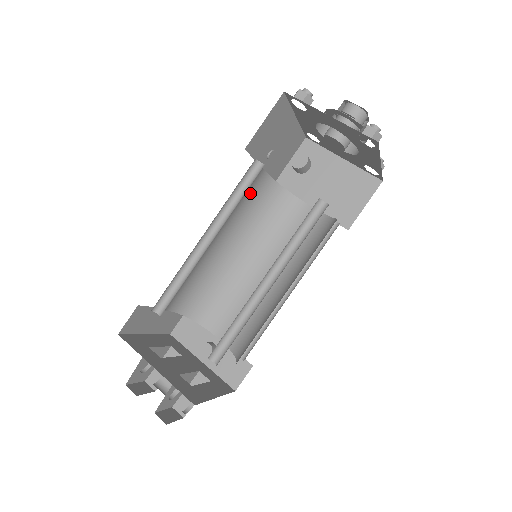
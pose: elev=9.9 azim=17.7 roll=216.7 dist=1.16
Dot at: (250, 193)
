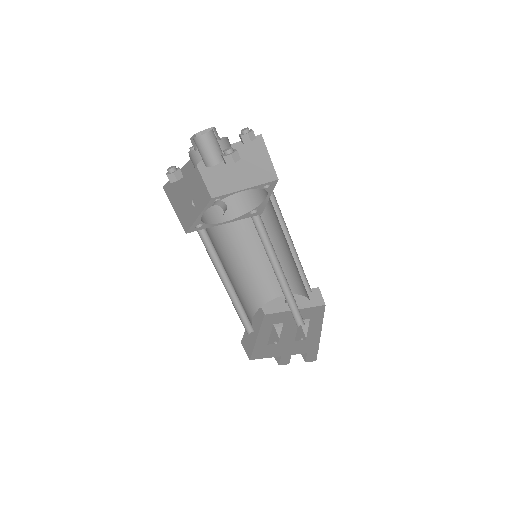
Dot at: (212, 231)
